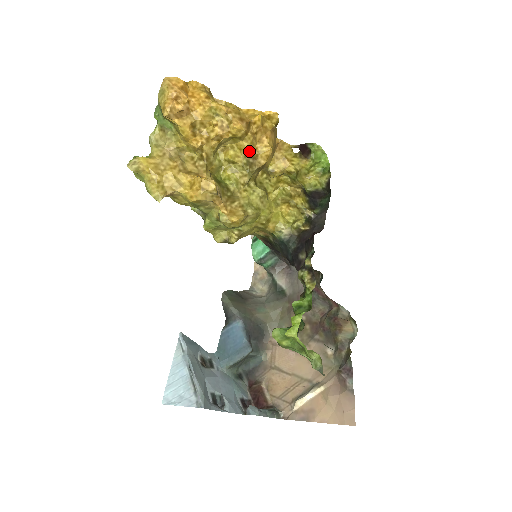
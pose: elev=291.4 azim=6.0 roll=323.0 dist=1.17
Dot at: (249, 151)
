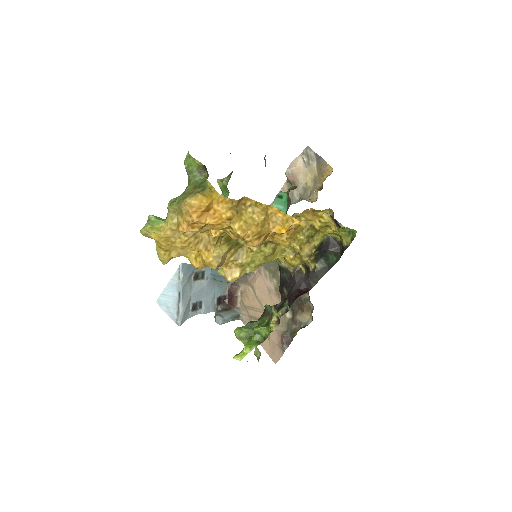
Dot at: (263, 243)
